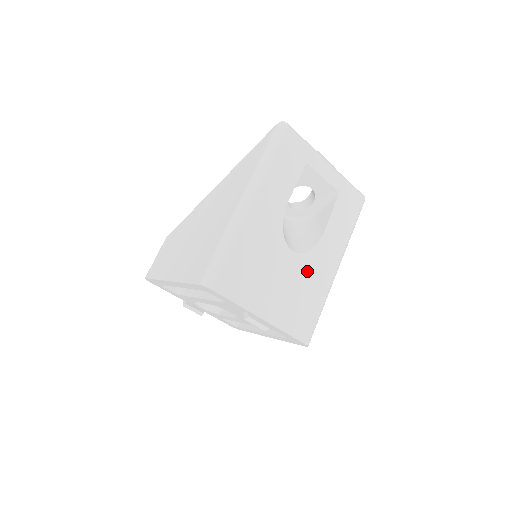
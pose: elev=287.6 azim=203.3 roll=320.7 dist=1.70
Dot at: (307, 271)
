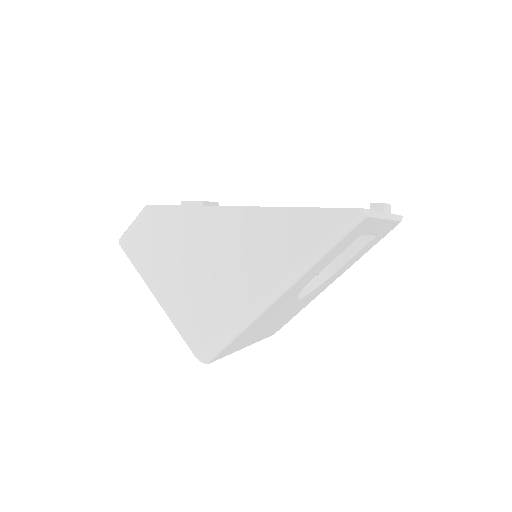
Dot at: (303, 301)
